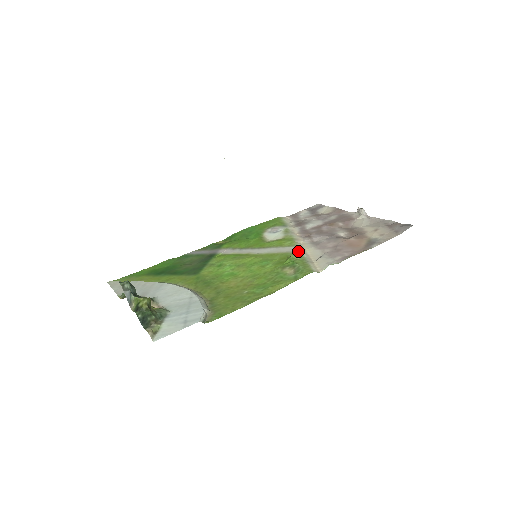
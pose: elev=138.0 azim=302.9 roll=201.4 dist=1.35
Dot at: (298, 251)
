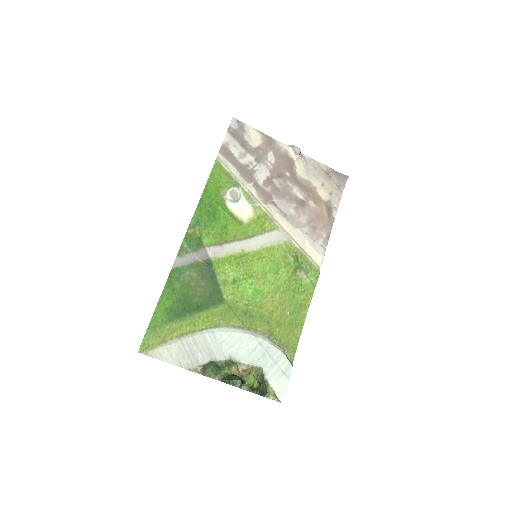
Dot at: (287, 239)
